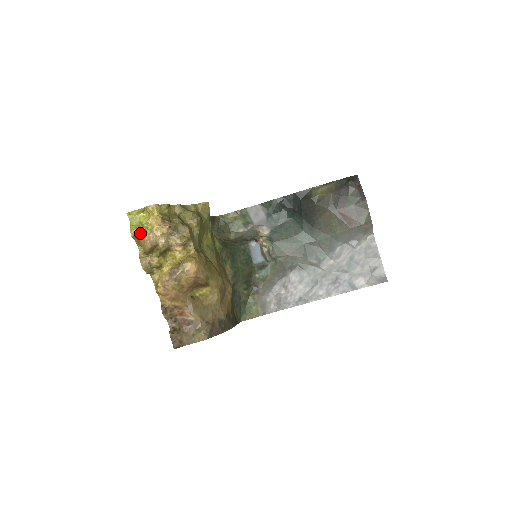
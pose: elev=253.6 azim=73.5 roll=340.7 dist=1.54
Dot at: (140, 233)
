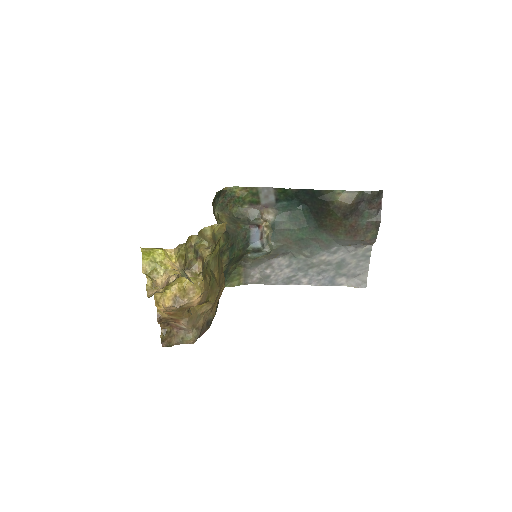
Dot at: (153, 275)
